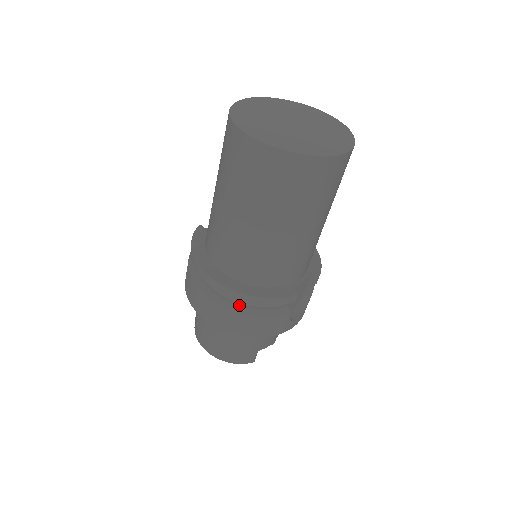
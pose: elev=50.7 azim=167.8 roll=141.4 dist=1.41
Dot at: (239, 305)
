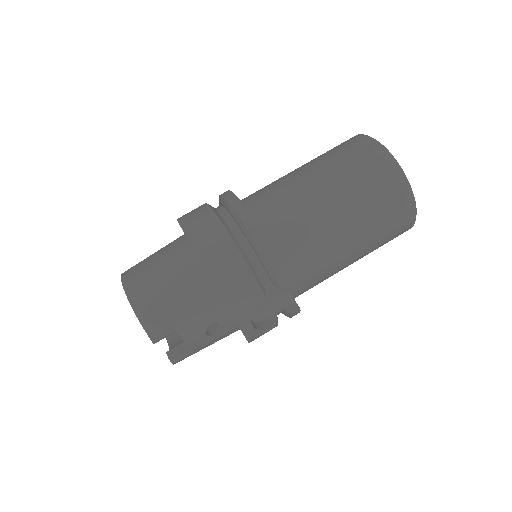
Dot at: (238, 241)
